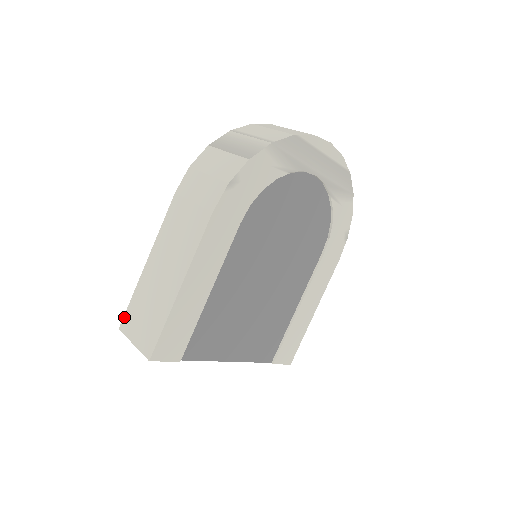
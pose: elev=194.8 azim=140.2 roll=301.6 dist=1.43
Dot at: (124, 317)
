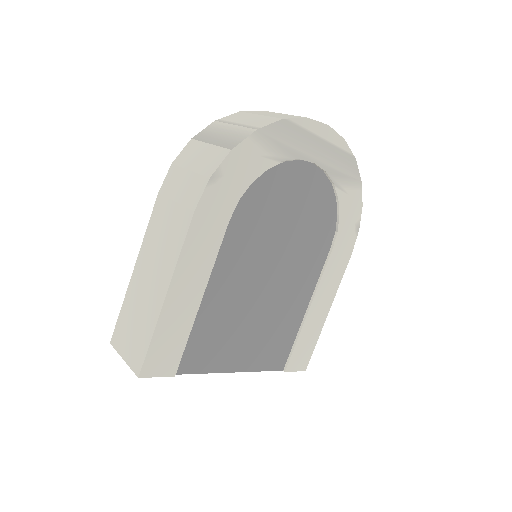
Dot at: (114, 330)
